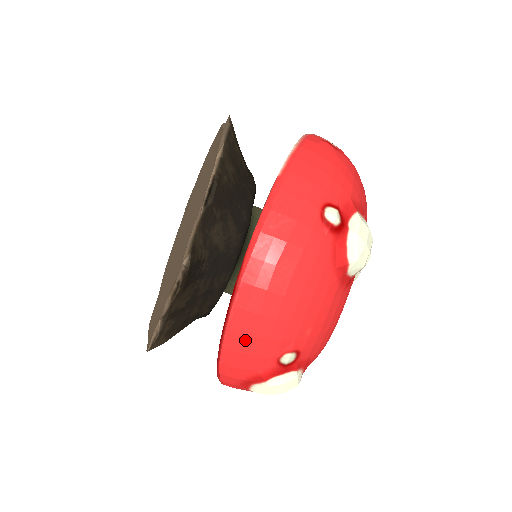
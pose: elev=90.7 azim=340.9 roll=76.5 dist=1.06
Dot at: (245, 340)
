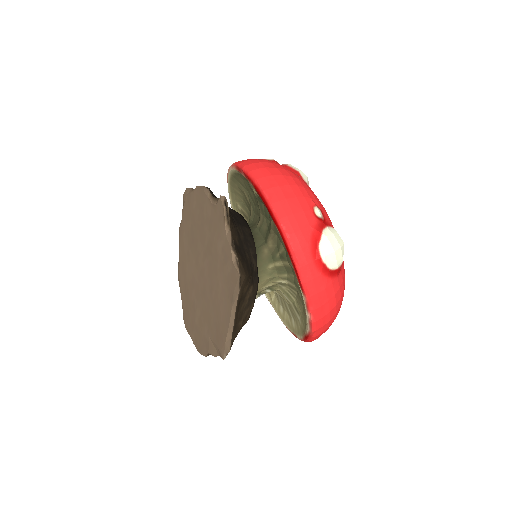
Dot at: (286, 204)
